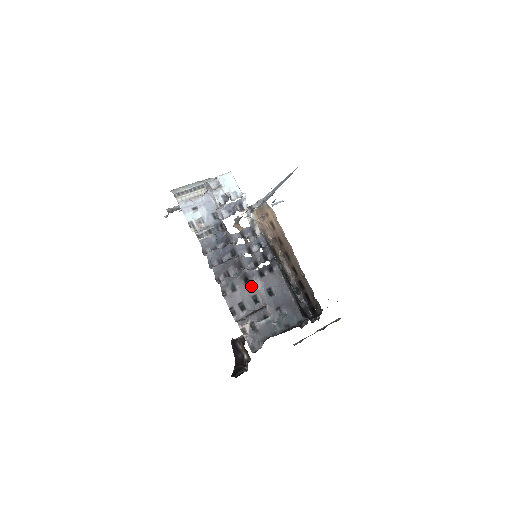
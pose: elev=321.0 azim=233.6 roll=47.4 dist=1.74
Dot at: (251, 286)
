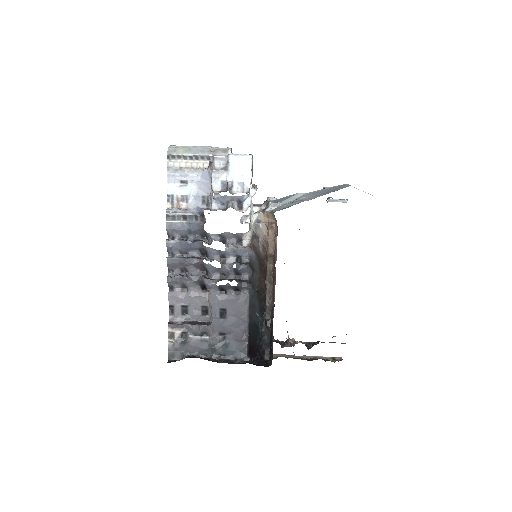
Dot at: (206, 295)
